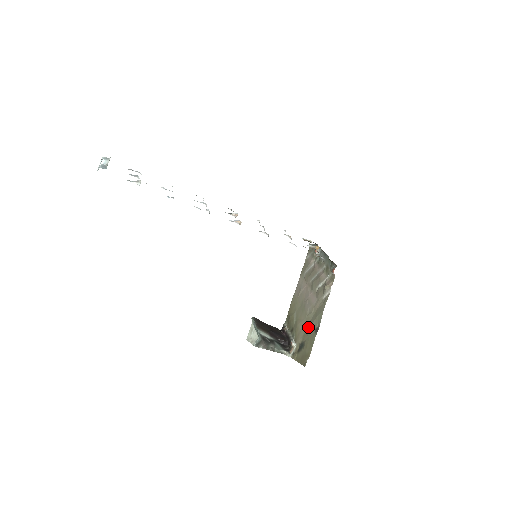
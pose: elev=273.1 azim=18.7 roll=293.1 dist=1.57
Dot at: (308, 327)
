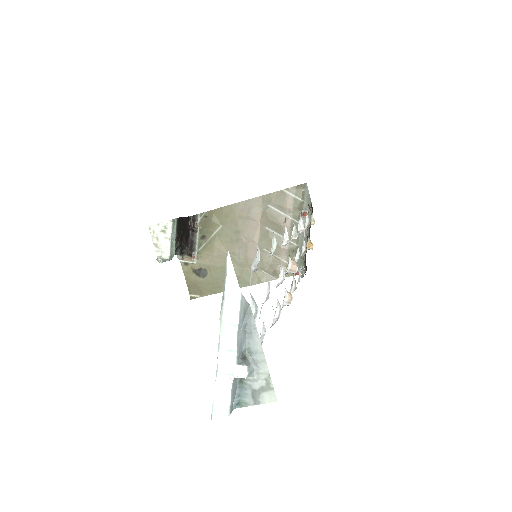
Dot at: (224, 269)
